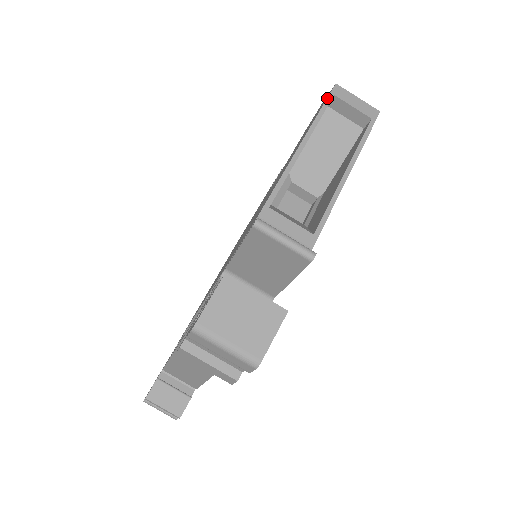
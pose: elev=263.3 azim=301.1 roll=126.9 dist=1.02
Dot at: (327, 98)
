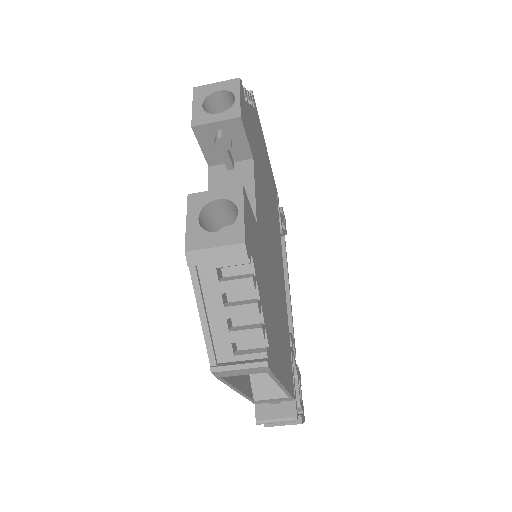
Dot at: occluded
